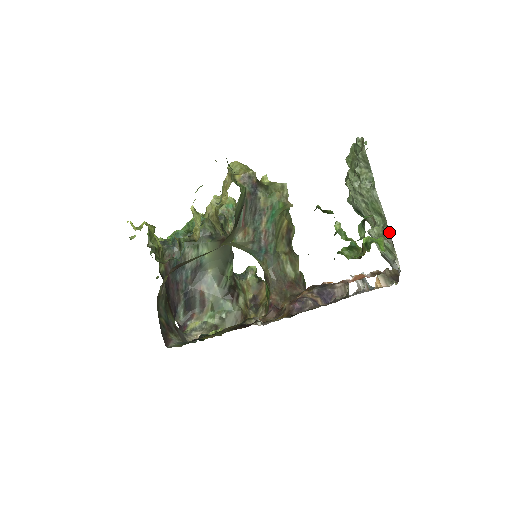
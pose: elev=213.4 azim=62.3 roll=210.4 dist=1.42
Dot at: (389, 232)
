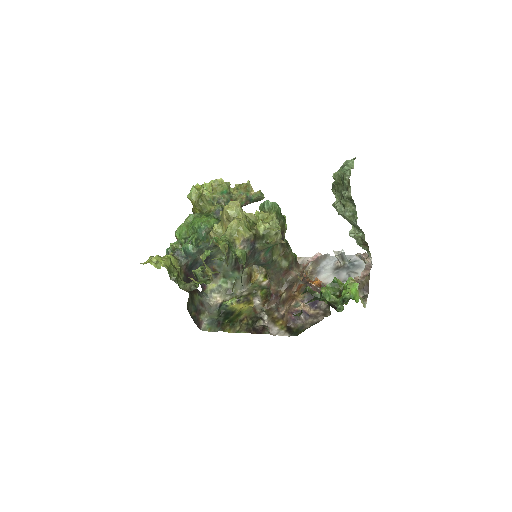
Dot at: (366, 242)
